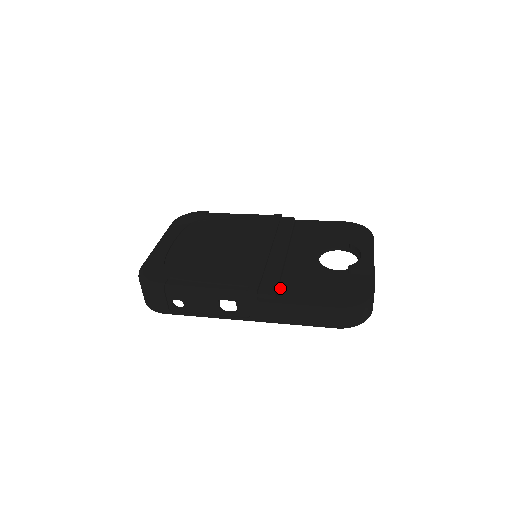
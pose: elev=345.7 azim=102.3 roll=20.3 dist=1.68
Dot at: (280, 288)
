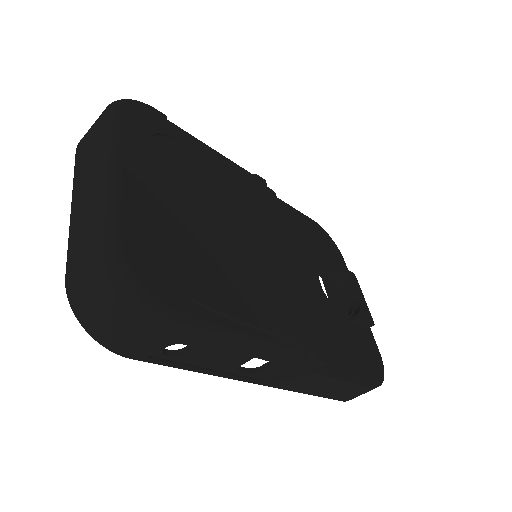
Dot at: occluded
